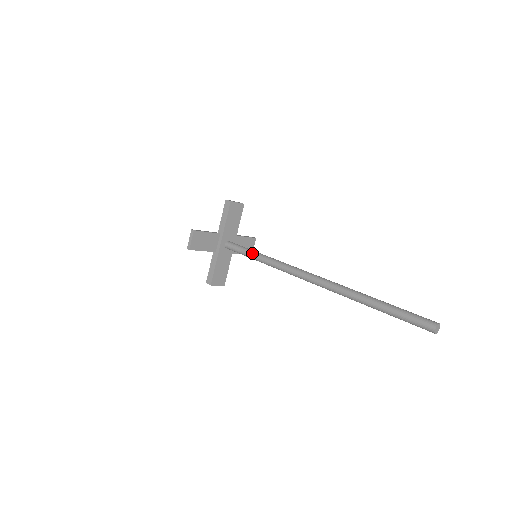
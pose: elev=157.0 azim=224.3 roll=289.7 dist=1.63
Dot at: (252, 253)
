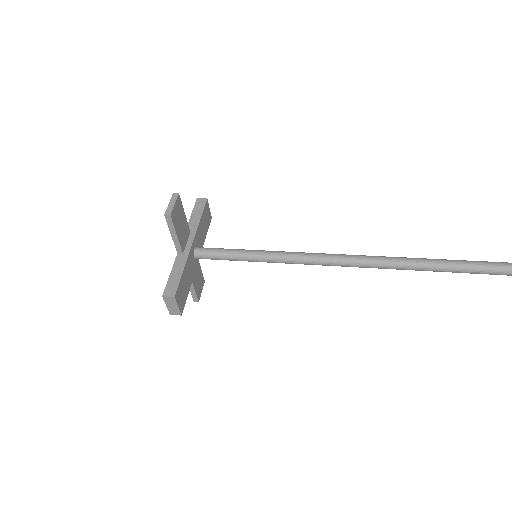
Dot at: (252, 250)
